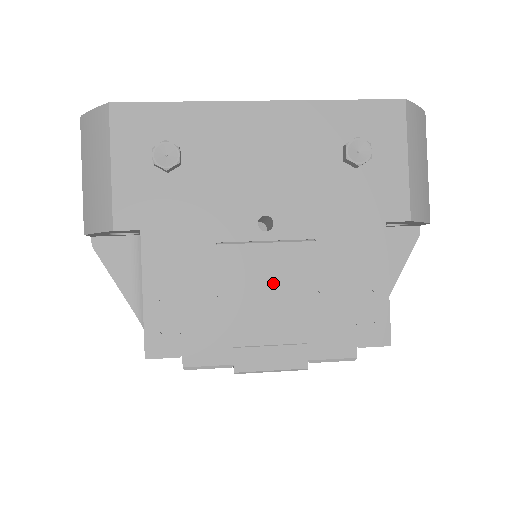
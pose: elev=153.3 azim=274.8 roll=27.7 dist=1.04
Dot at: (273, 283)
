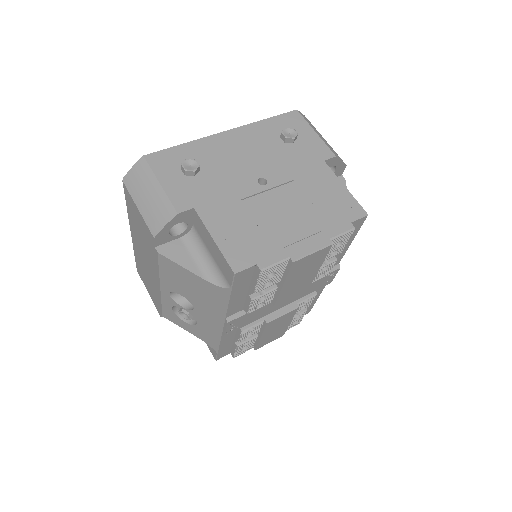
Dot at: (285, 208)
